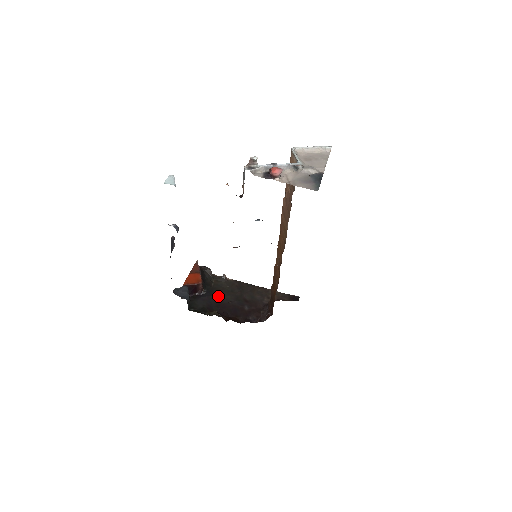
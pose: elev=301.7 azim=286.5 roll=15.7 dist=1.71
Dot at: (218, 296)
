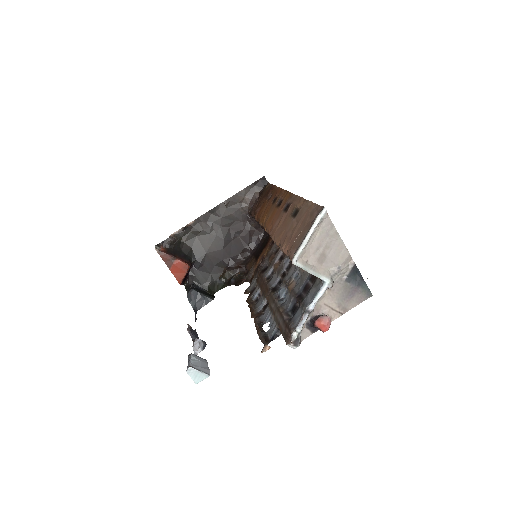
Dot at: (207, 252)
